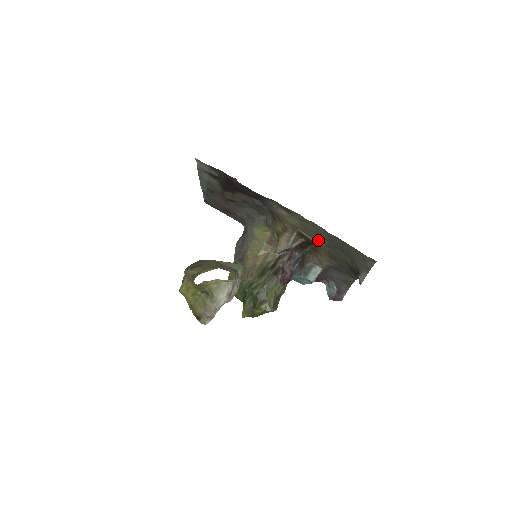
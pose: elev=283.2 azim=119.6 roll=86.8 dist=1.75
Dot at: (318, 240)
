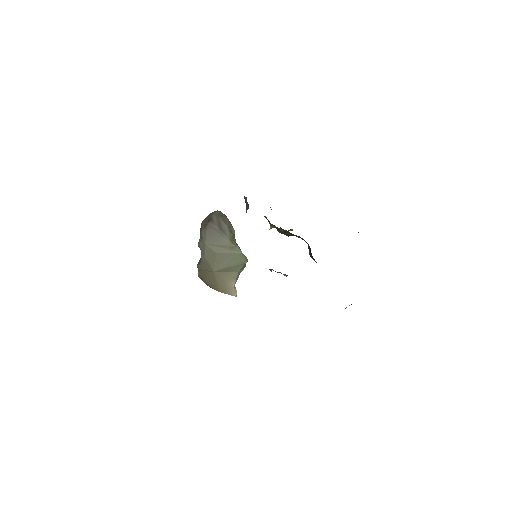
Dot at: occluded
